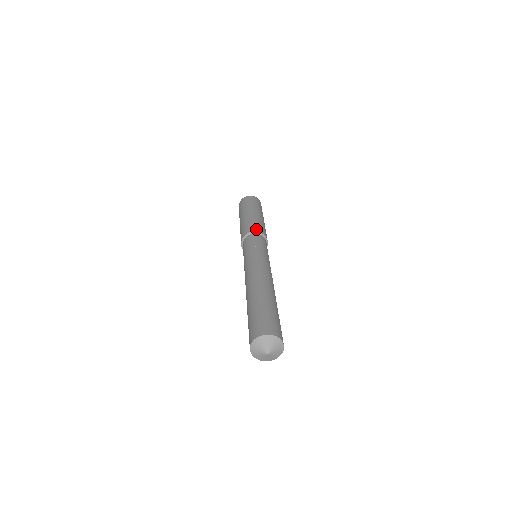
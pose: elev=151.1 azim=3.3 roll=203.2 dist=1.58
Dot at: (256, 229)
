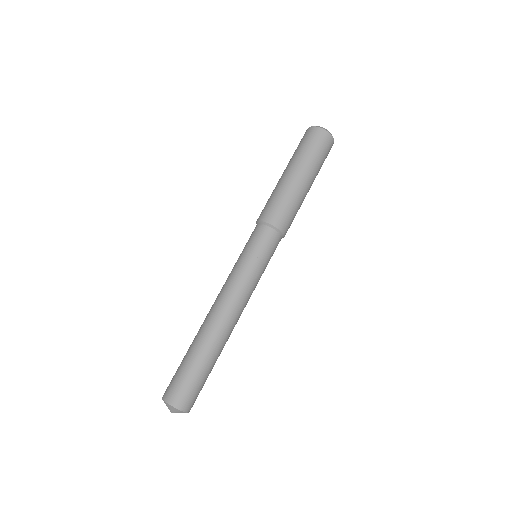
Dot at: (286, 228)
